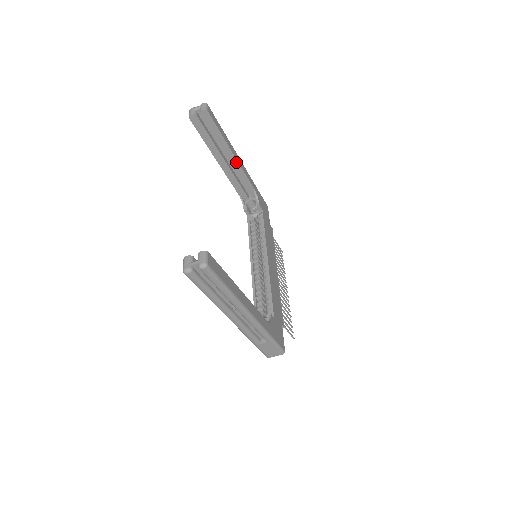
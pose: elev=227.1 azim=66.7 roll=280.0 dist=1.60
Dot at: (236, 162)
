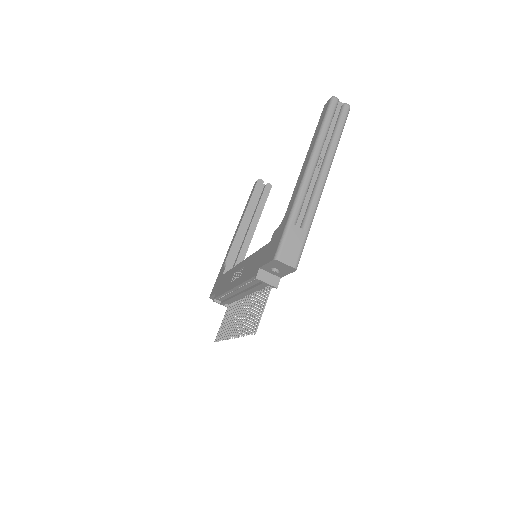
Dot at: (252, 234)
